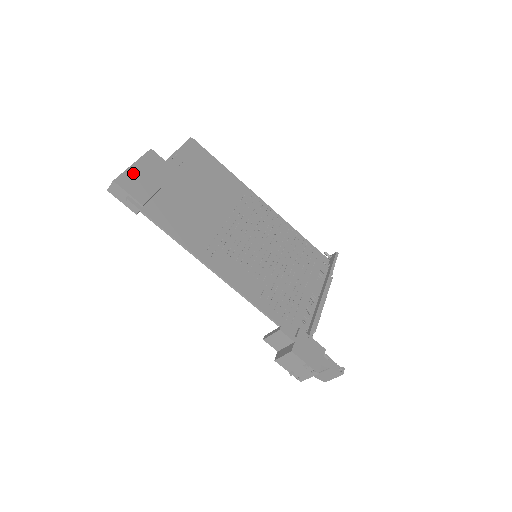
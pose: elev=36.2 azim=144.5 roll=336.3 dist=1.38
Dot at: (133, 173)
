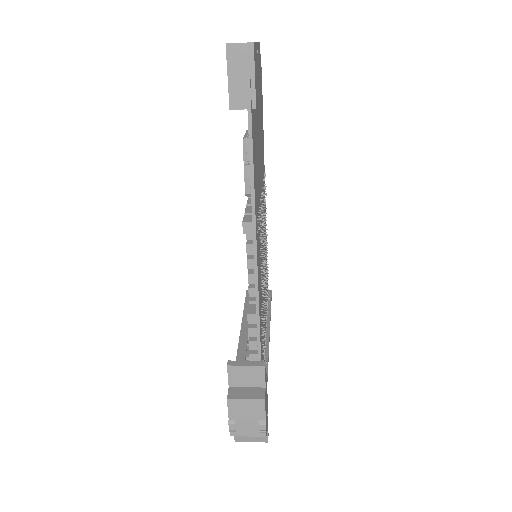
Dot at: (257, 54)
